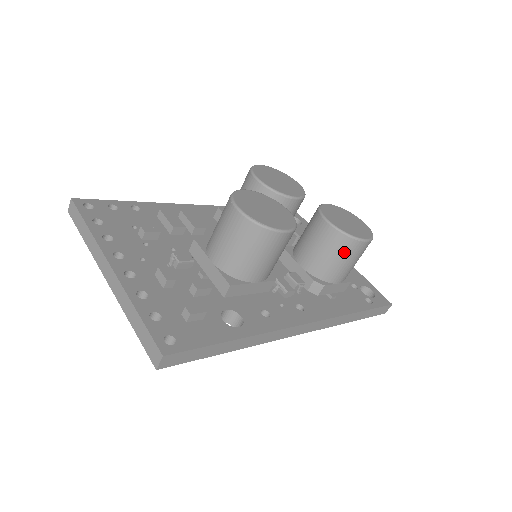
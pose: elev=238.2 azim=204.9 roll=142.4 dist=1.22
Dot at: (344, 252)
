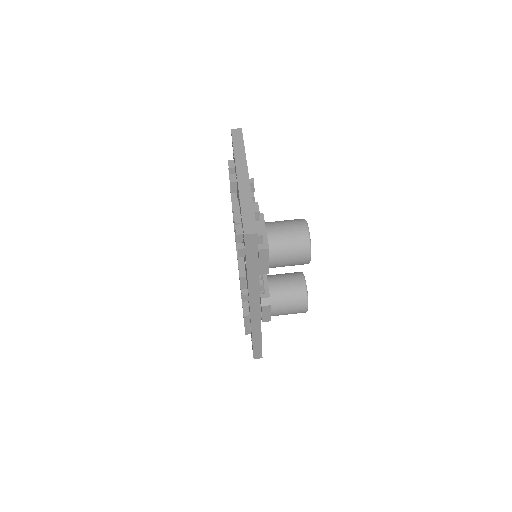
Dot at: (296, 301)
